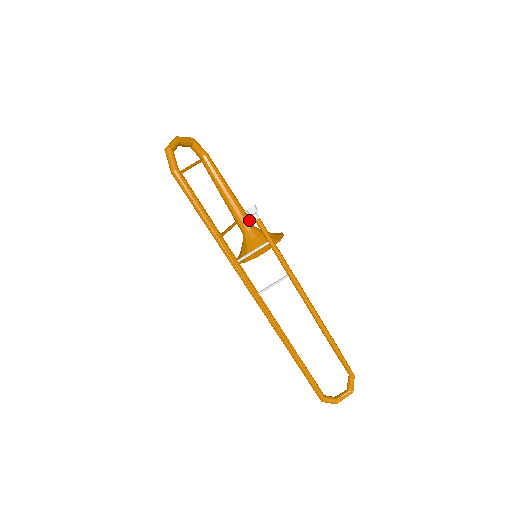
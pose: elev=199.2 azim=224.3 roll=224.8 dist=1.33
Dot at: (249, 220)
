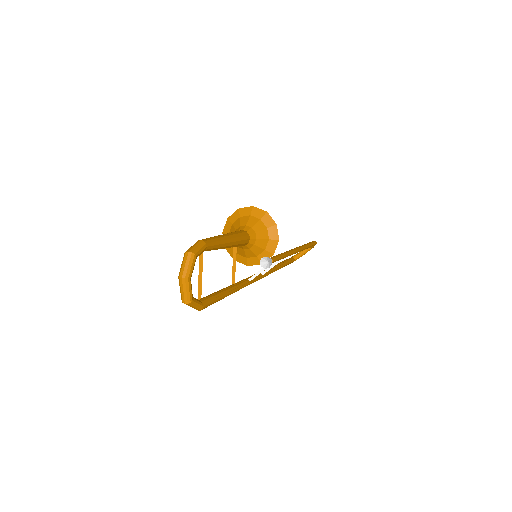
Dot at: (246, 239)
